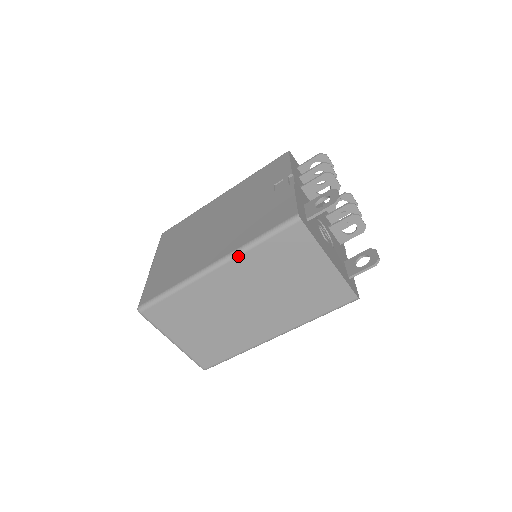
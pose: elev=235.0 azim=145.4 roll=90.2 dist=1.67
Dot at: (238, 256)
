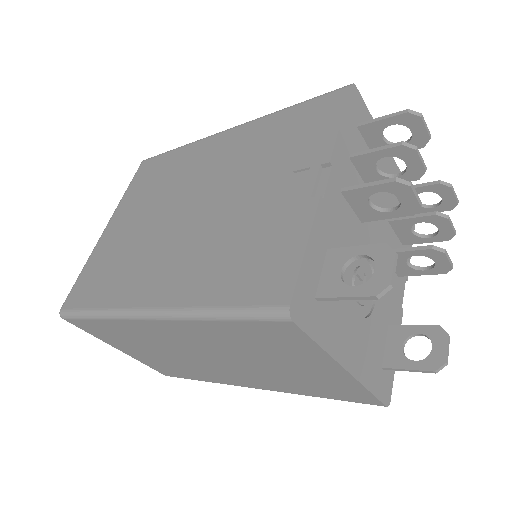
Dot at: (183, 320)
